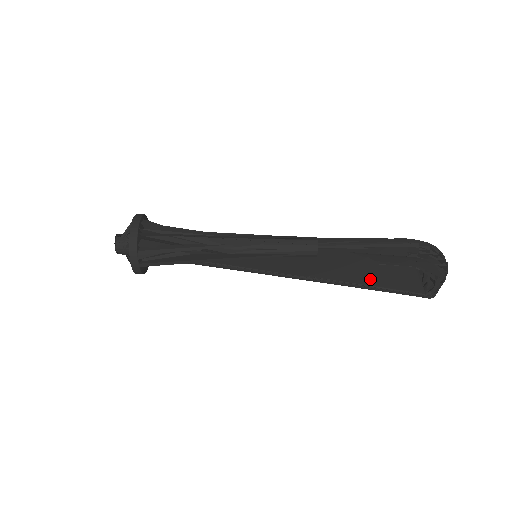
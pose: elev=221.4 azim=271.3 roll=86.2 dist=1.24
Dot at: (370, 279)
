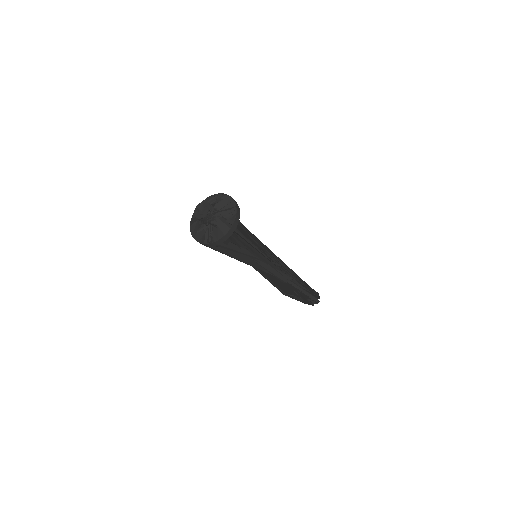
Dot at: (279, 285)
